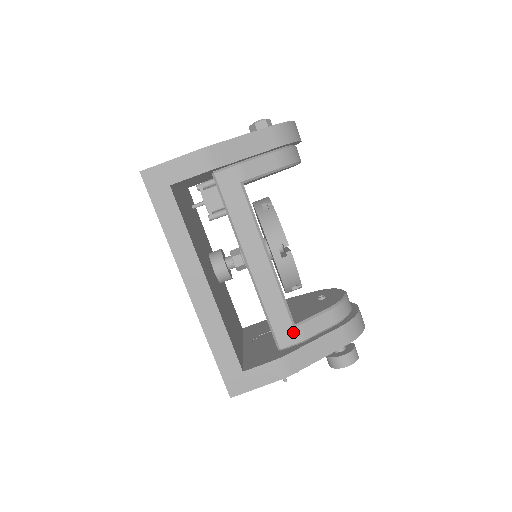
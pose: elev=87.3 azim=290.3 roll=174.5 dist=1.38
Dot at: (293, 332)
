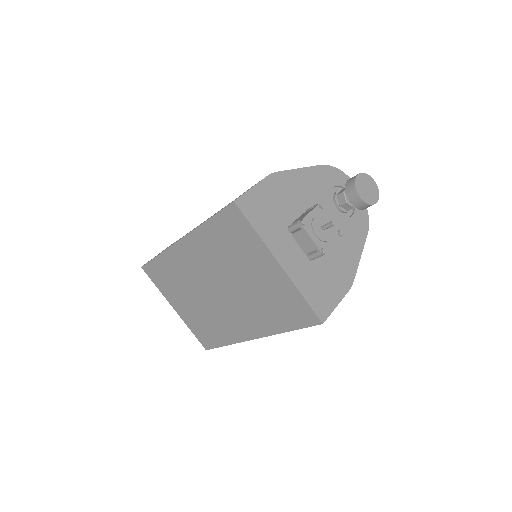
Dot at: occluded
